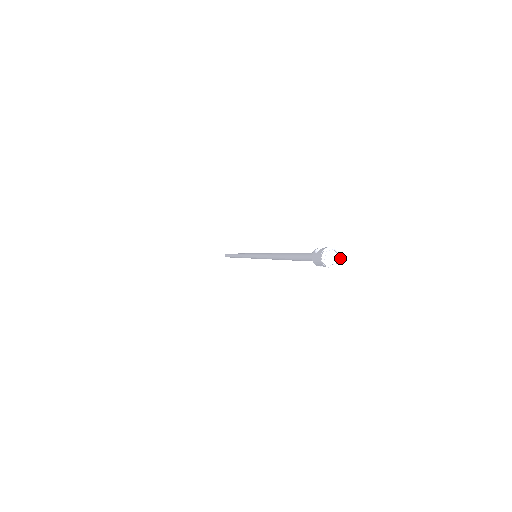
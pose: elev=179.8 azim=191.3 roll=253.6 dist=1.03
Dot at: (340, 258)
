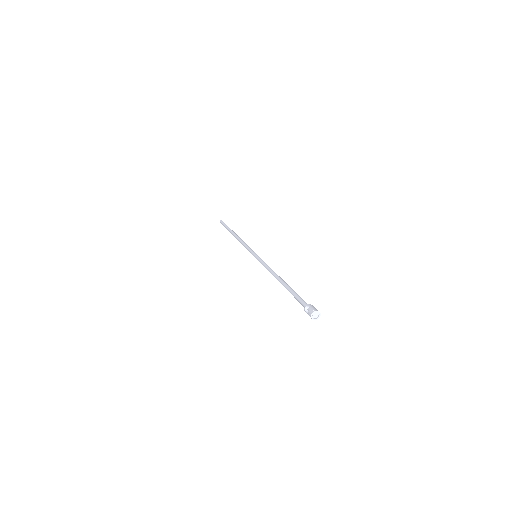
Dot at: (319, 313)
